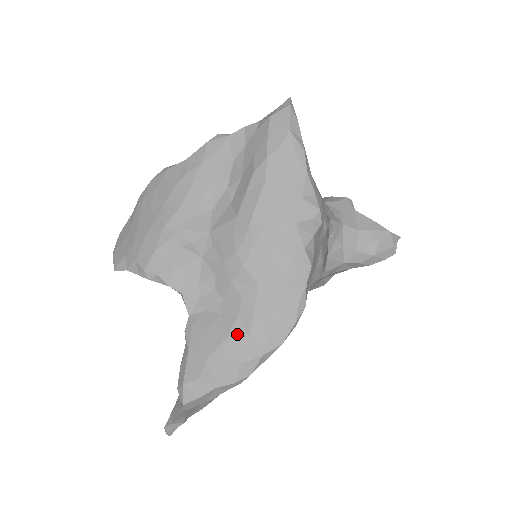
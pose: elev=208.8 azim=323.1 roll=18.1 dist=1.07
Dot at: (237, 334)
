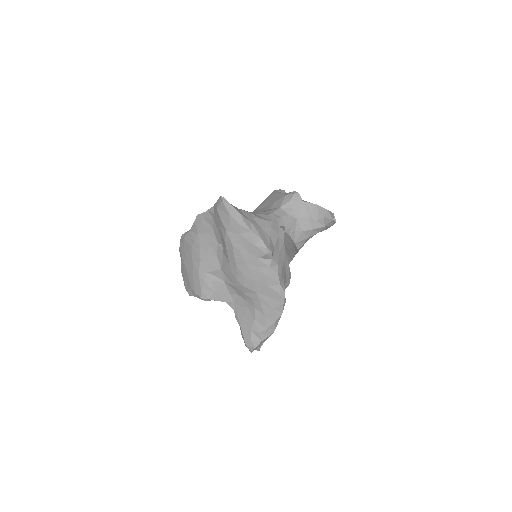
Dot at: (258, 316)
